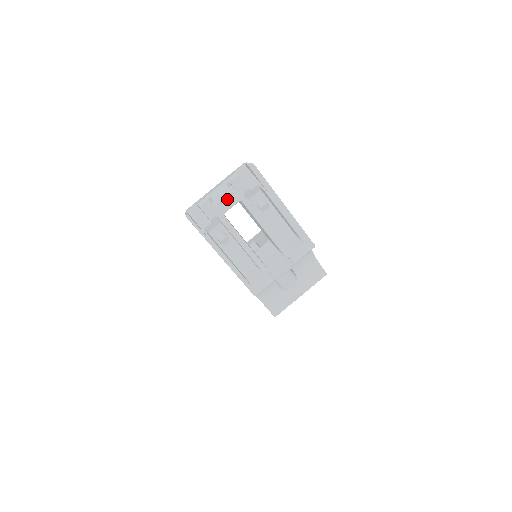
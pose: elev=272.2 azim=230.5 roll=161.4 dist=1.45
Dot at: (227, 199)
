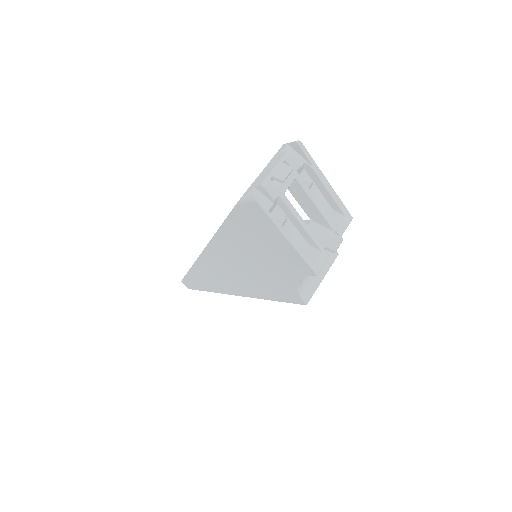
Dot at: occluded
